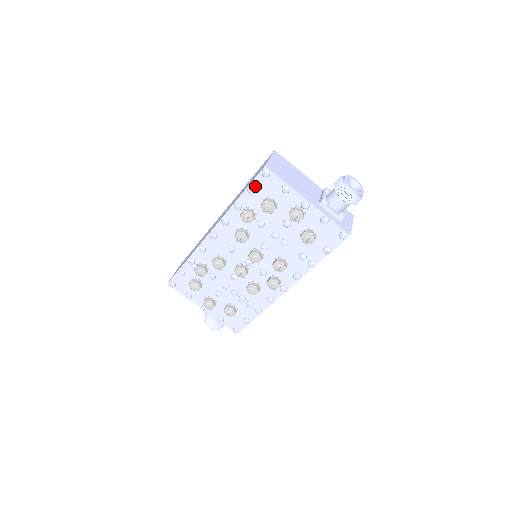
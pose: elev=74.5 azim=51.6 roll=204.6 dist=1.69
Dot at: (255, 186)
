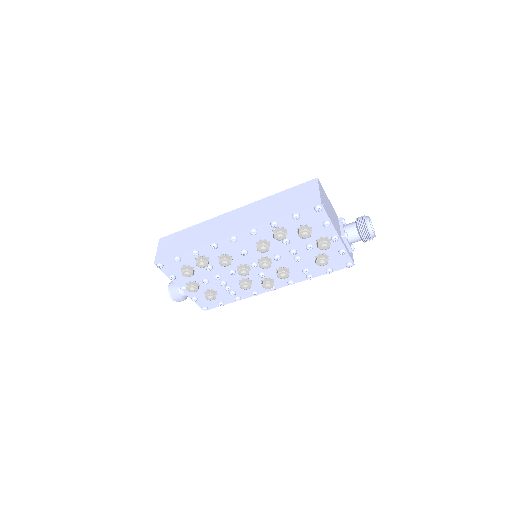
Dot at: (301, 214)
